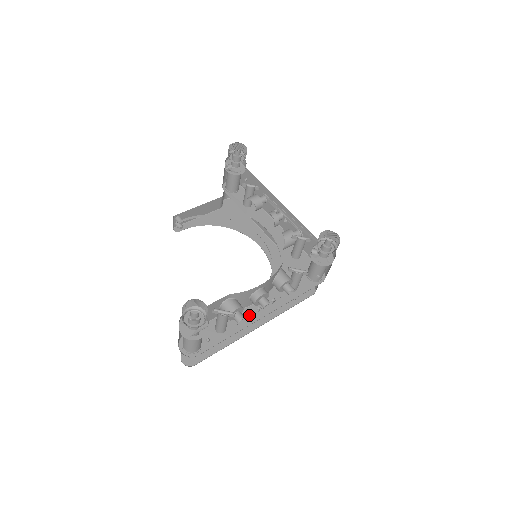
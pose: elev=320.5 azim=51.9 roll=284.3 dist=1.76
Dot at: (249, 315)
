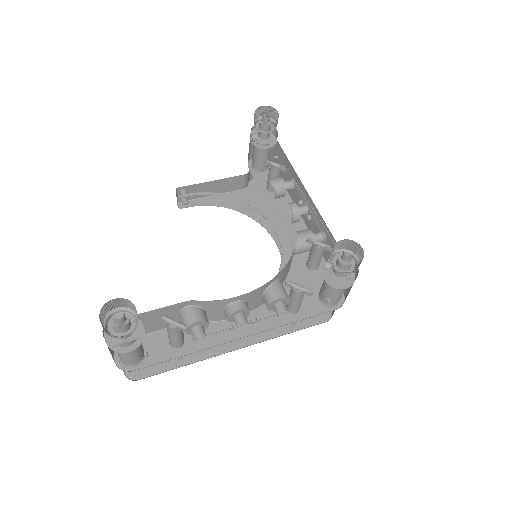
Dot at: (221, 332)
